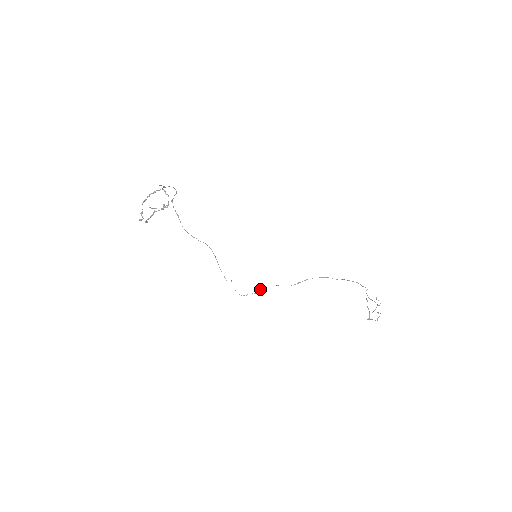
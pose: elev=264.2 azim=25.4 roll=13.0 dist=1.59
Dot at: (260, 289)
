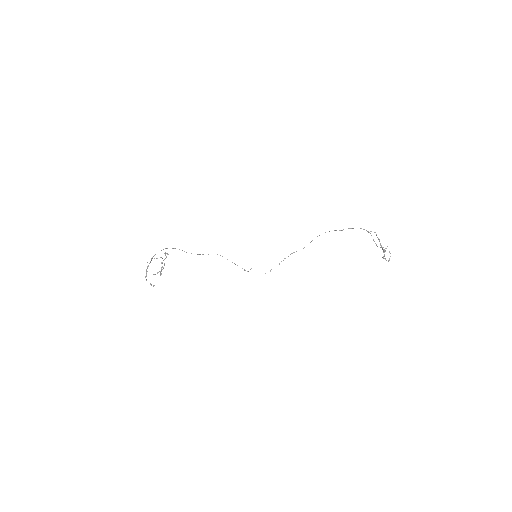
Dot at: occluded
